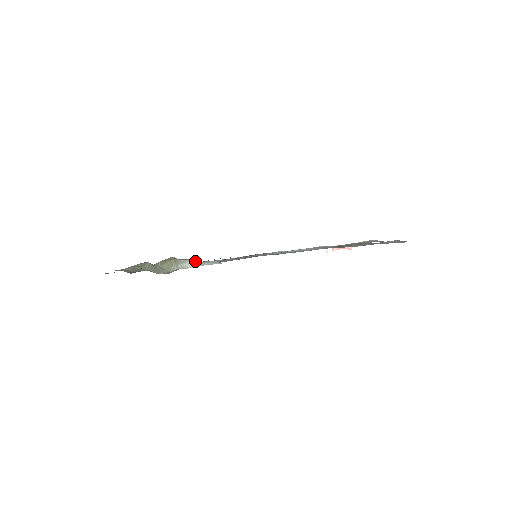
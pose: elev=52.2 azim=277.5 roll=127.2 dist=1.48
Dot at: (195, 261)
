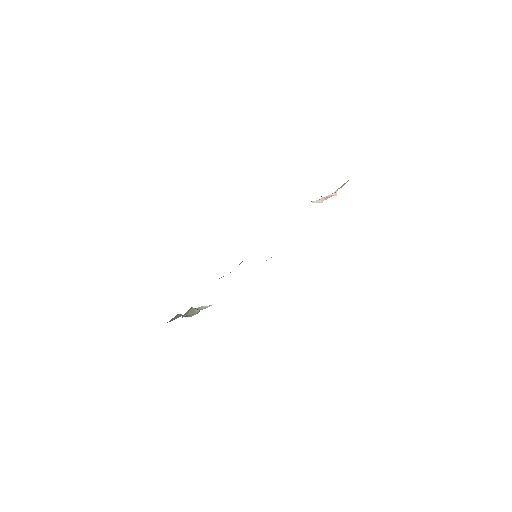
Dot at: occluded
